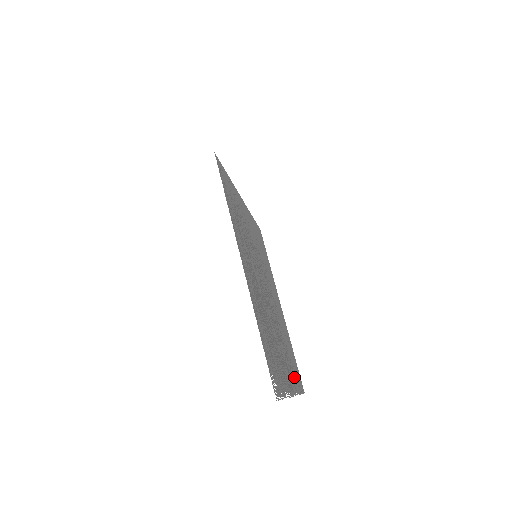
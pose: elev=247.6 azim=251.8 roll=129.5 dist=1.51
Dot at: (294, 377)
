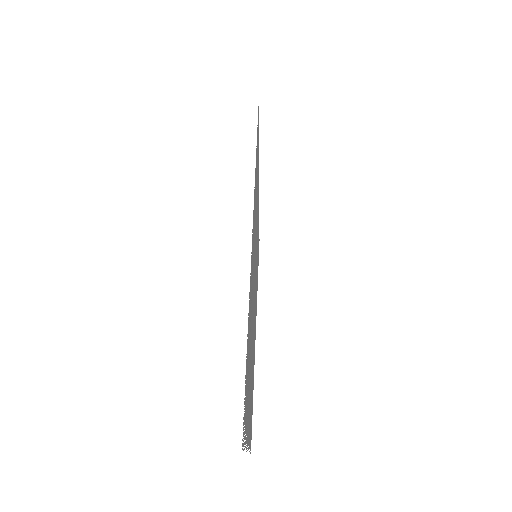
Dot at: (250, 427)
